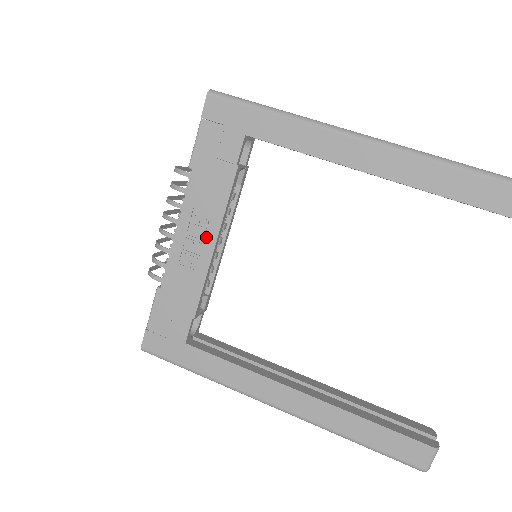
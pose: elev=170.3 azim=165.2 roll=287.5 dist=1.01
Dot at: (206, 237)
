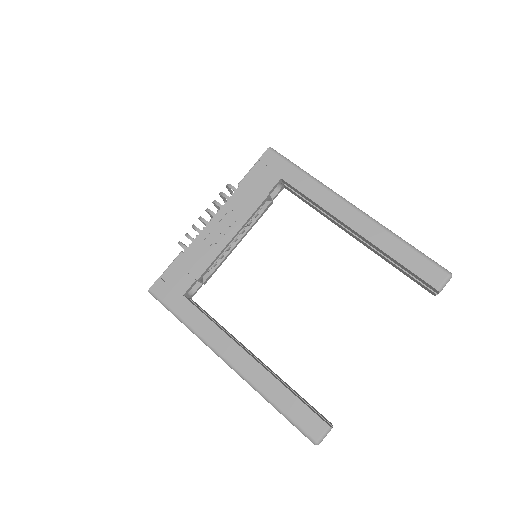
Dot at: (230, 229)
